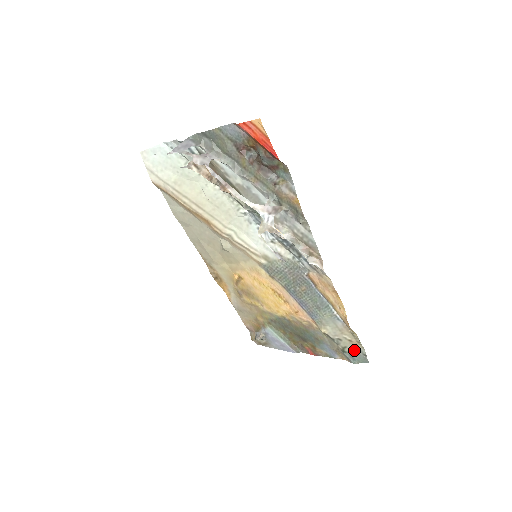
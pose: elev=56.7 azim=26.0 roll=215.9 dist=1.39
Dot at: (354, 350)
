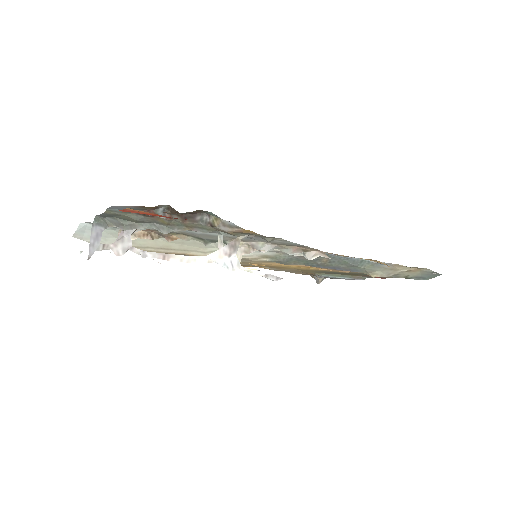
Dot at: (419, 273)
